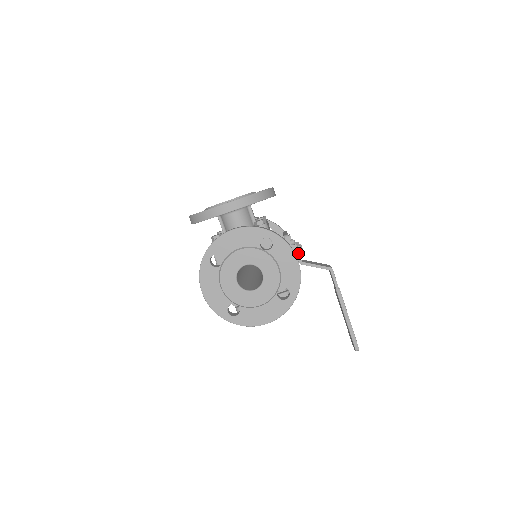
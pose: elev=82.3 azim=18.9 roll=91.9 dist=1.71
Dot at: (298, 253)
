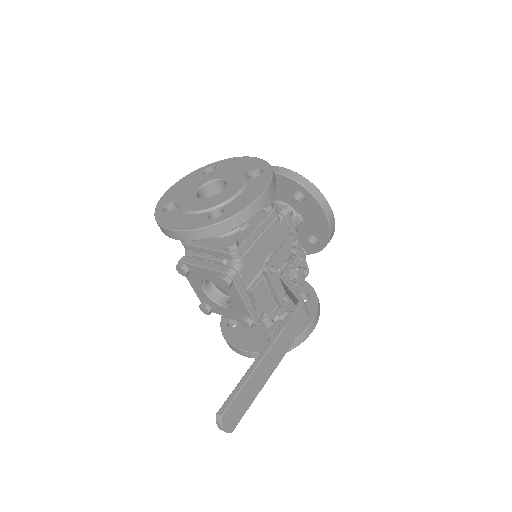
Dot at: (289, 266)
